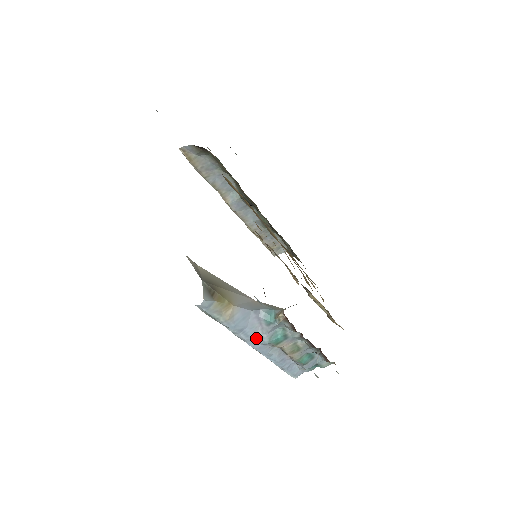
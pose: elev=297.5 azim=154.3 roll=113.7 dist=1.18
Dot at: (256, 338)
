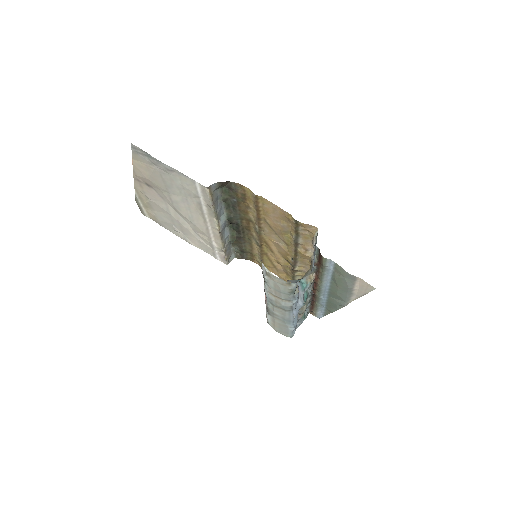
Dot at: (298, 304)
